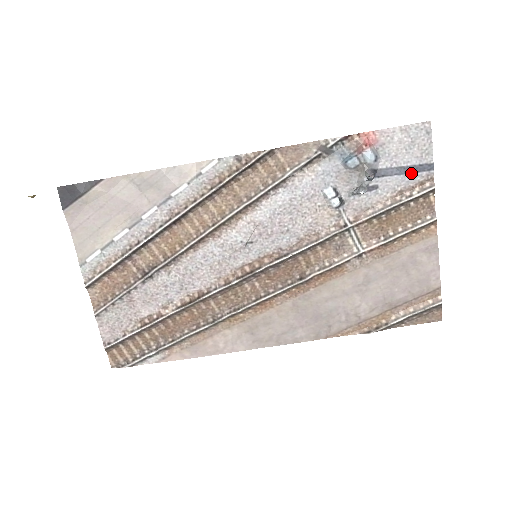
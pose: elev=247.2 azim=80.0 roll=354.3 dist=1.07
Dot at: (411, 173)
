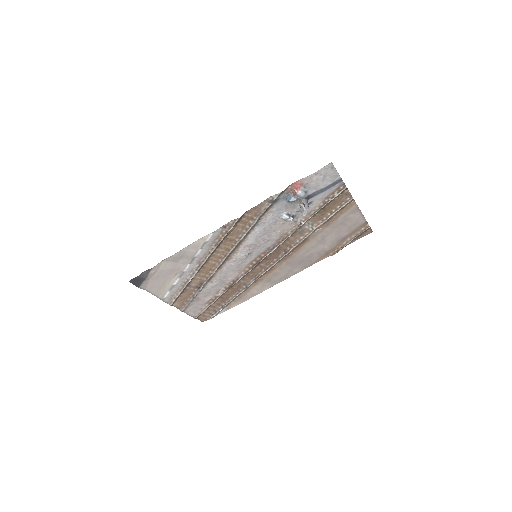
Dot at: (330, 188)
